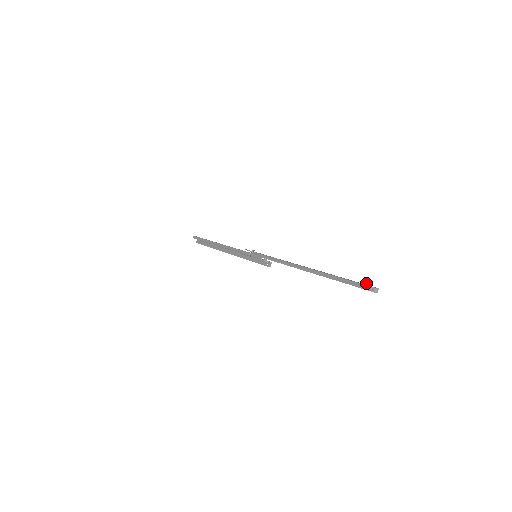
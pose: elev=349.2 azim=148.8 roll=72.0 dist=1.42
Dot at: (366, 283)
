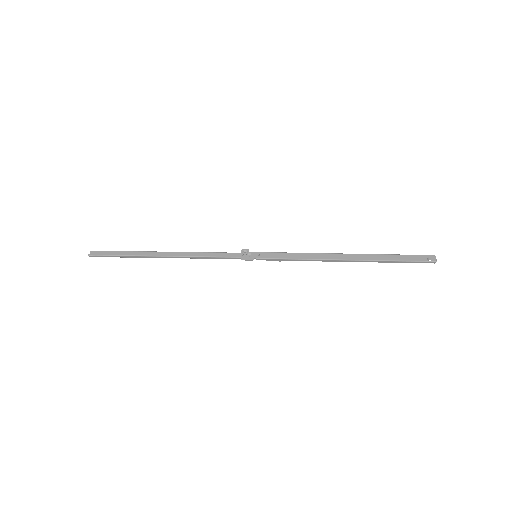
Dot at: occluded
